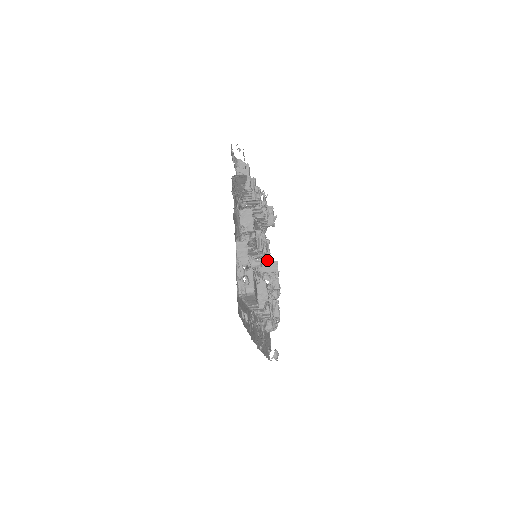
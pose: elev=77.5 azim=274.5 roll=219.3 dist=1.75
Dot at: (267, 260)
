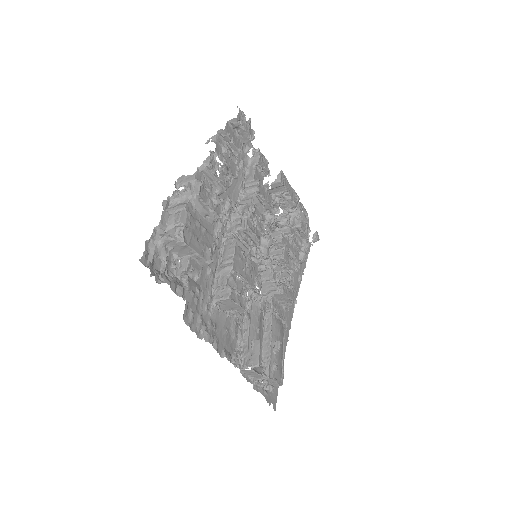
Dot at: (268, 209)
